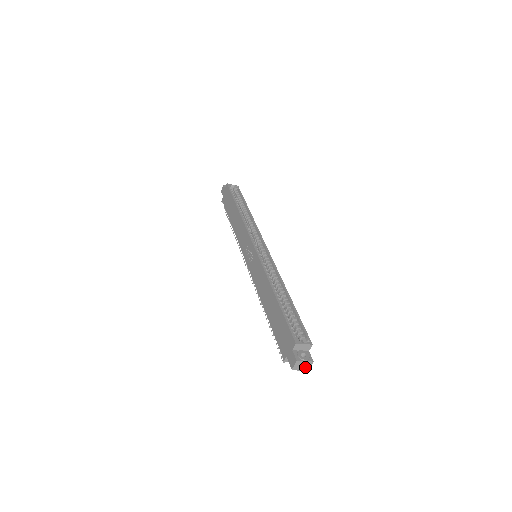
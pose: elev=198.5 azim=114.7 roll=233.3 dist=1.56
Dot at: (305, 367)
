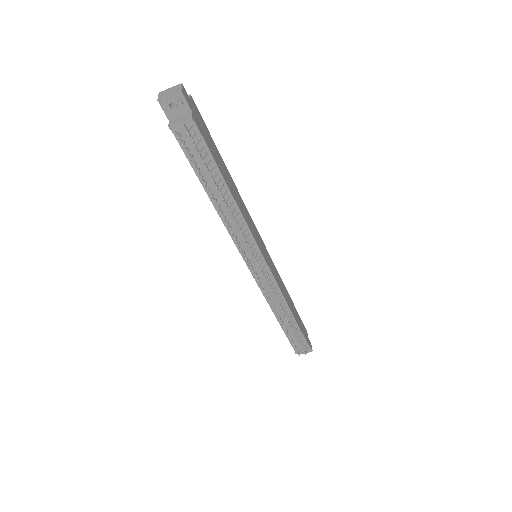
Dot at: (175, 91)
